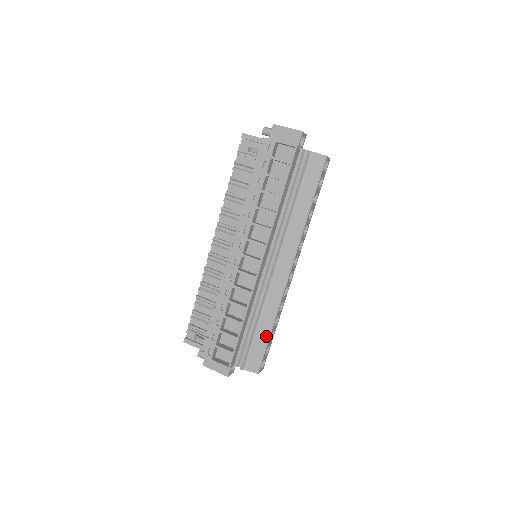
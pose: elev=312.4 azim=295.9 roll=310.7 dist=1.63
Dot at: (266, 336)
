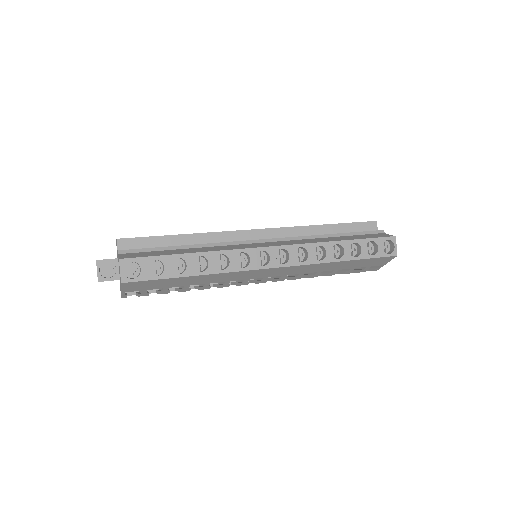
Dot at: (178, 253)
